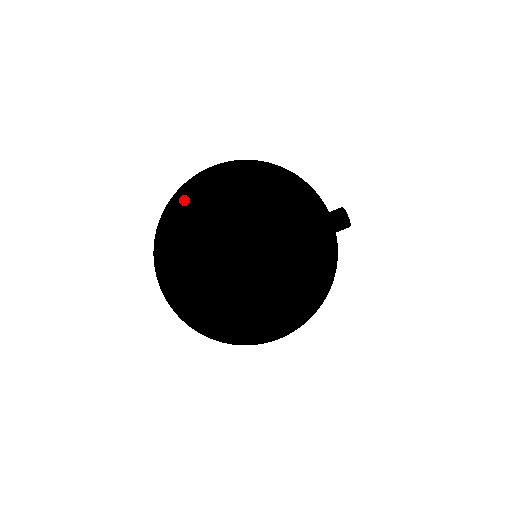
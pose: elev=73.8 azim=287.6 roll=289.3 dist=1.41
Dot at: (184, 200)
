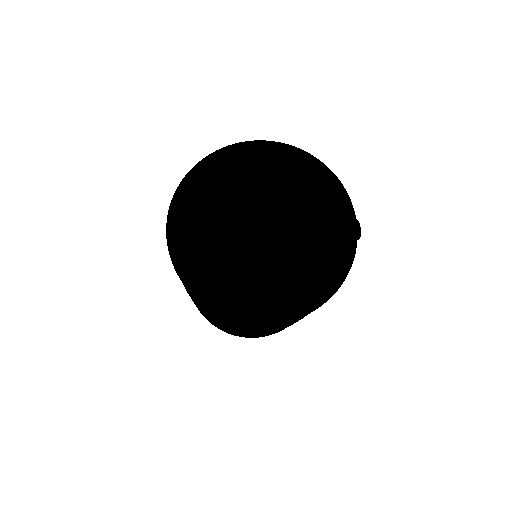
Dot at: (210, 169)
